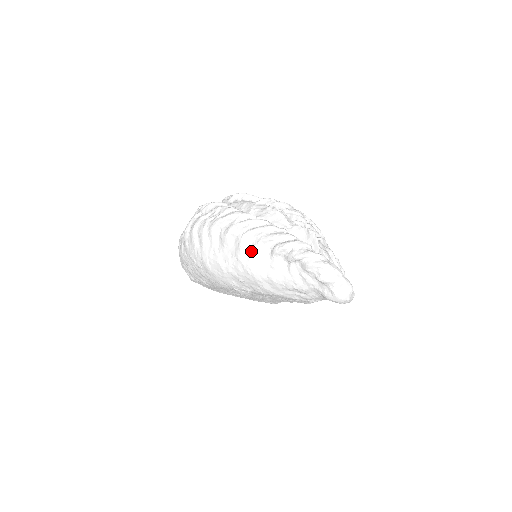
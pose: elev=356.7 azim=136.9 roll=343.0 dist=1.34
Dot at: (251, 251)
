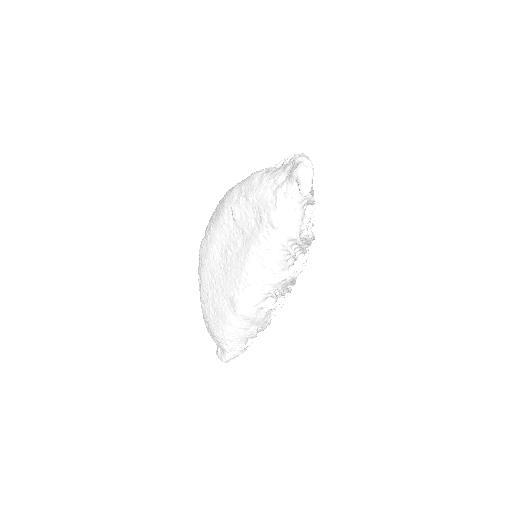
Dot at: occluded
